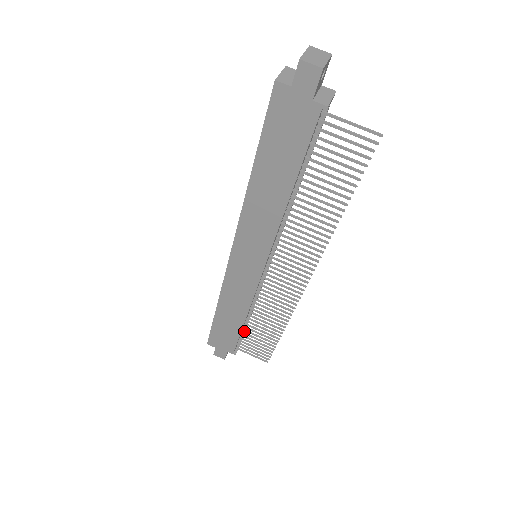
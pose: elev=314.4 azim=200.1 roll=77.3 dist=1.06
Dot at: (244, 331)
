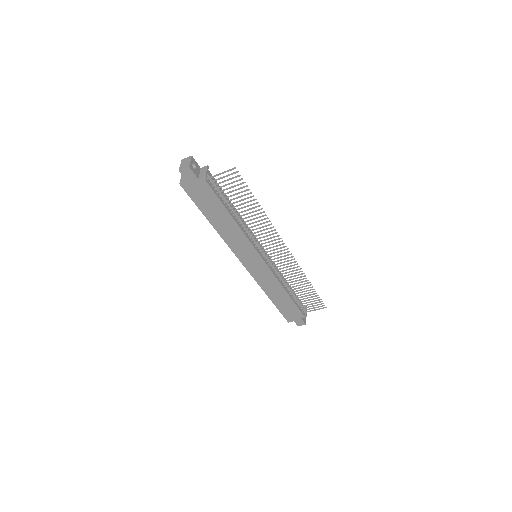
Dot at: (297, 300)
